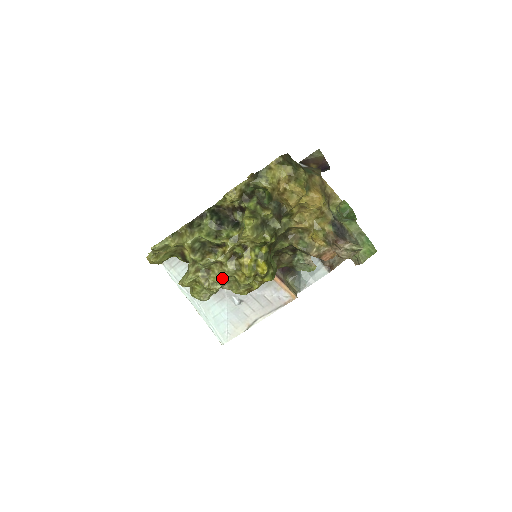
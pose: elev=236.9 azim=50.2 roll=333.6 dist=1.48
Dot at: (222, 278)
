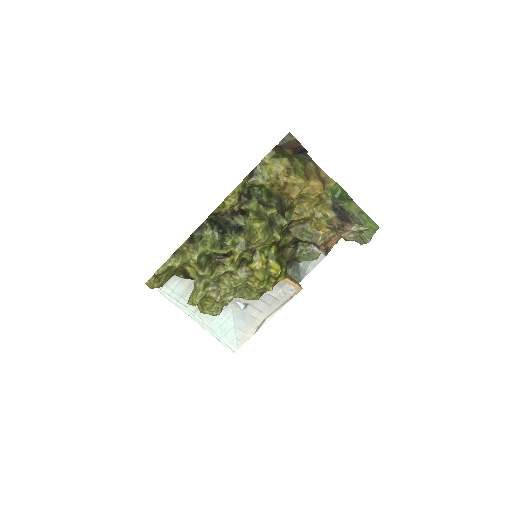
Dot at: (233, 288)
